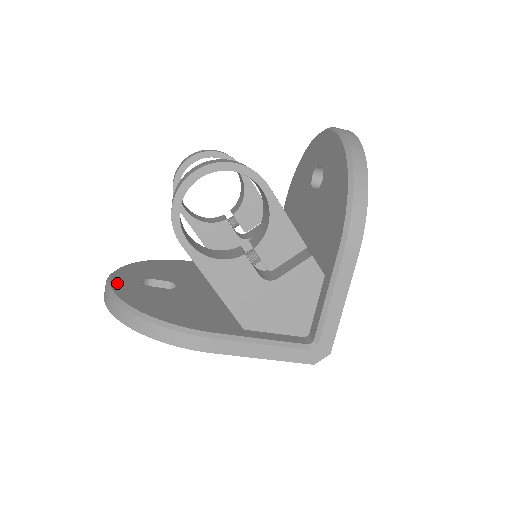
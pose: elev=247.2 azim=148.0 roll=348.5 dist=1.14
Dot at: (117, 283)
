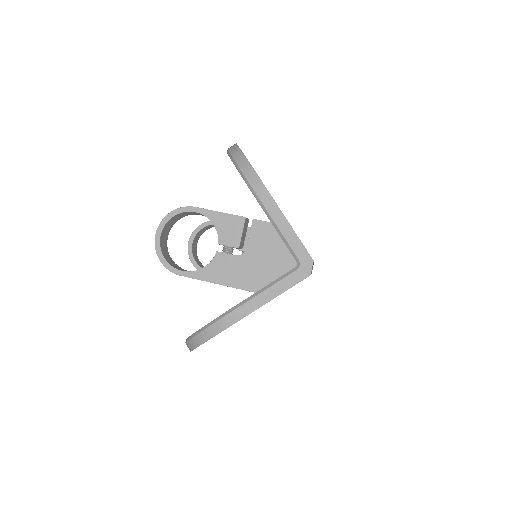
Dot at: occluded
